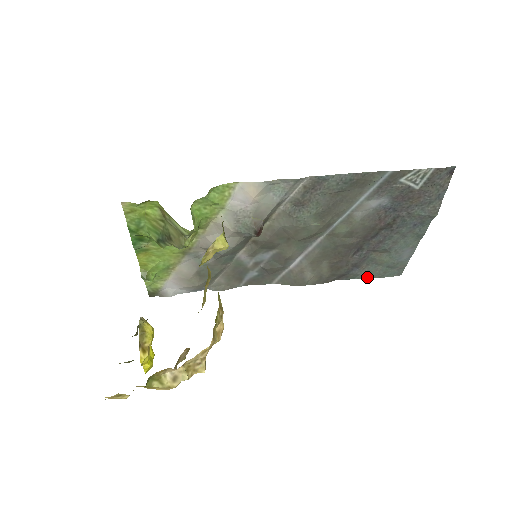
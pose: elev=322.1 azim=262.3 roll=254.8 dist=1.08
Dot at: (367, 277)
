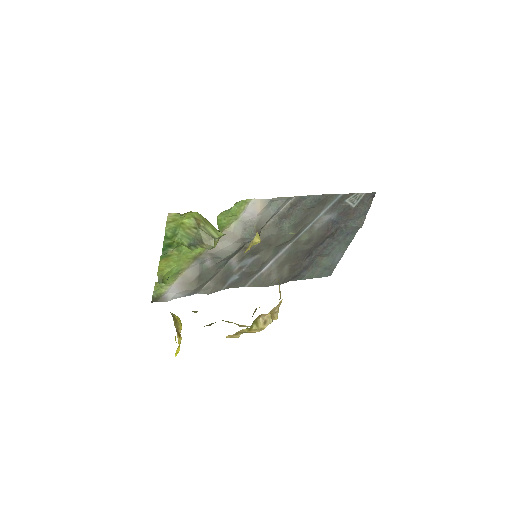
Dot at: (310, 278)
